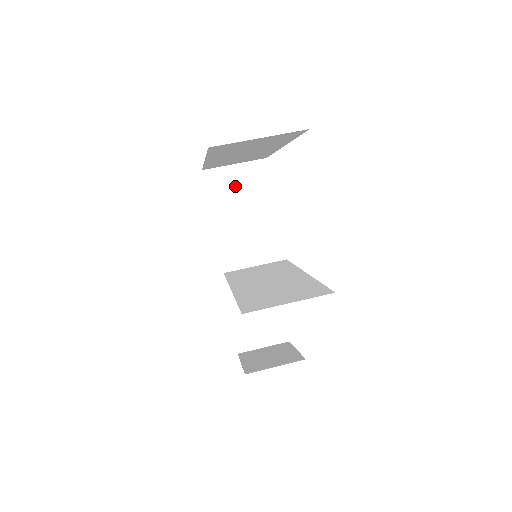
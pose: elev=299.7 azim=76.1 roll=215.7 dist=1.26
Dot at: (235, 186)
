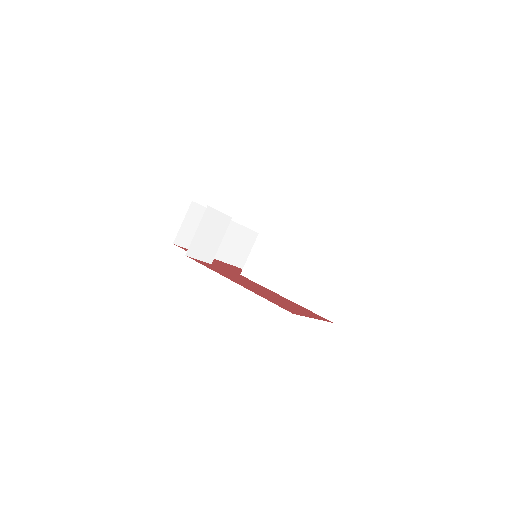
Dot at: (206, 238)
